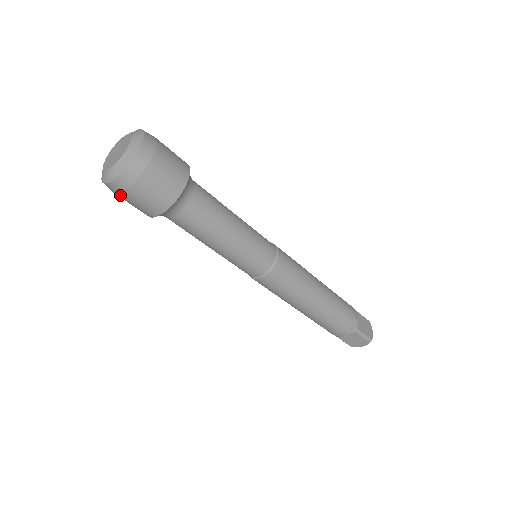
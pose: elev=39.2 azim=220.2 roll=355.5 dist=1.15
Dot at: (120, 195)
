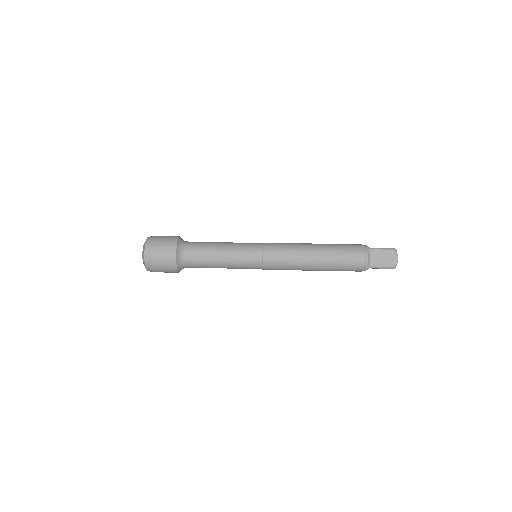
Dot at: (154, 262)
